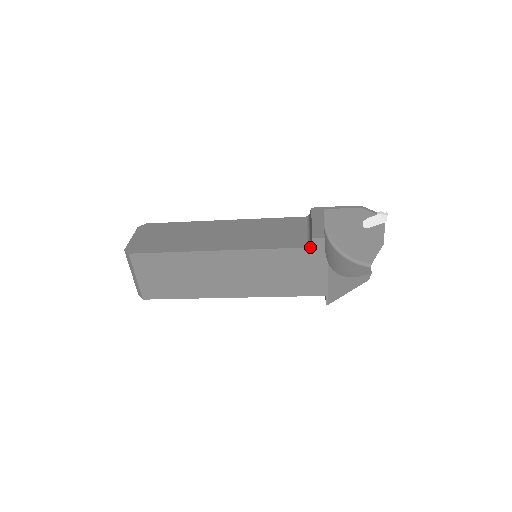
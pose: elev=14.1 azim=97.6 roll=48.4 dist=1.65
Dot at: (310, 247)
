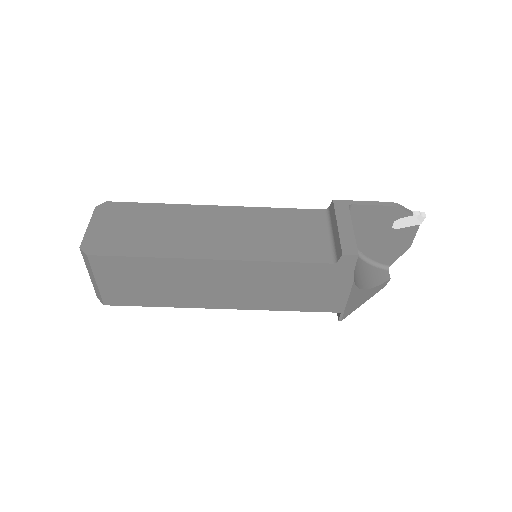
Dot at: (337, 263)
